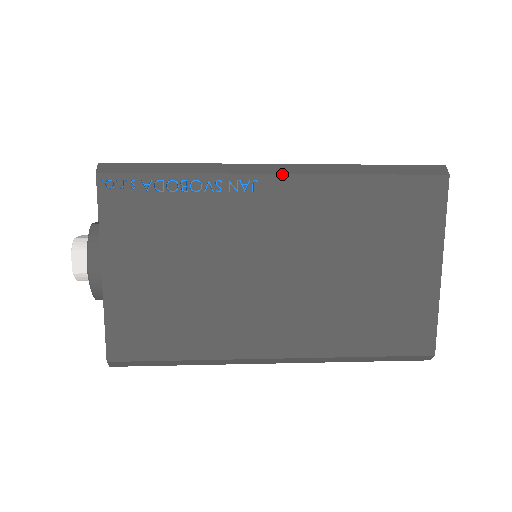
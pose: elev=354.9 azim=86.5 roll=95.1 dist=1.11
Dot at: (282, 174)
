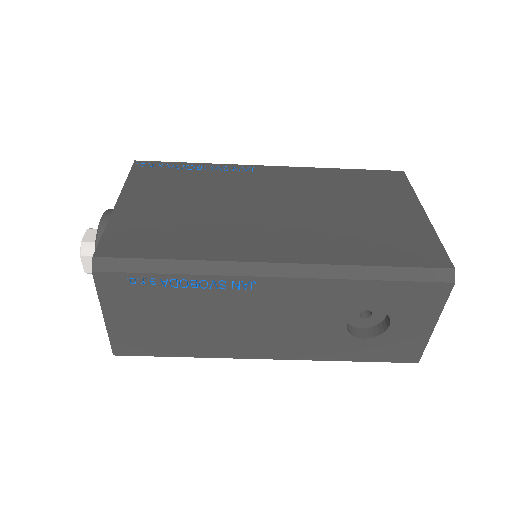
Dot at: (274, 166)
